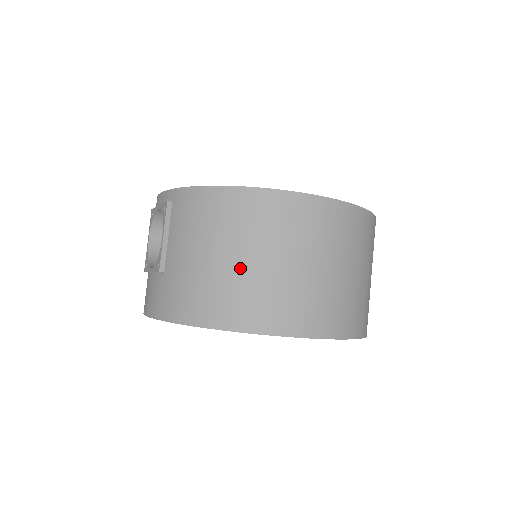
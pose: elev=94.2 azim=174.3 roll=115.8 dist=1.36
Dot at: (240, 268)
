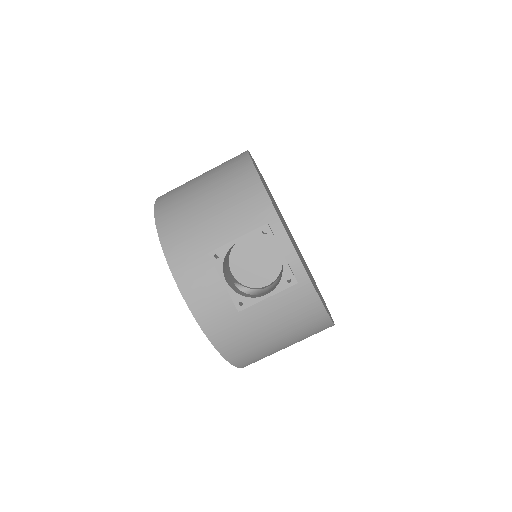
Dot at: (276, 347)
